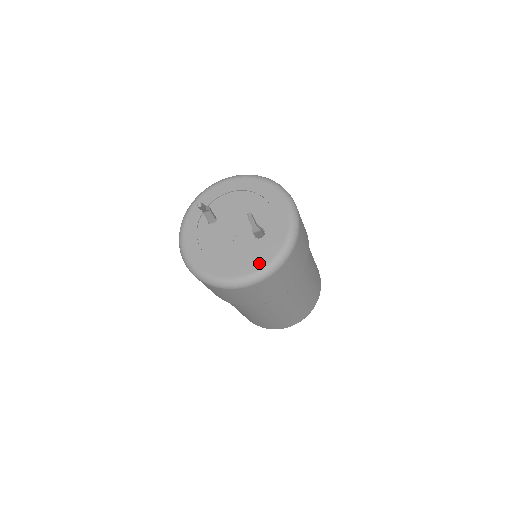
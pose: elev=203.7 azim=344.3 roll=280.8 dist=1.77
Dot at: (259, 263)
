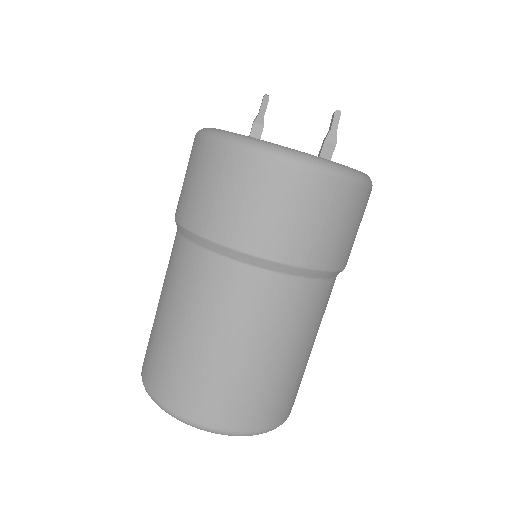
Dot at: occluded
